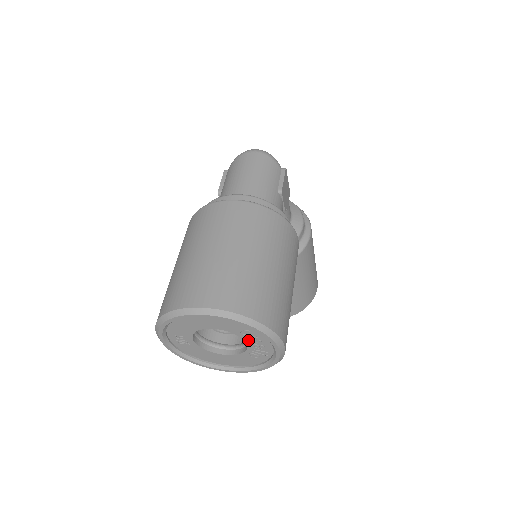
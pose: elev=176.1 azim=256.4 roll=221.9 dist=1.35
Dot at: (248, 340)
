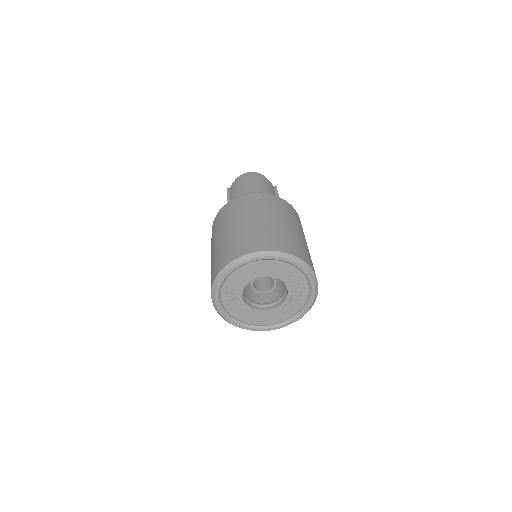
Dot at: (291, 286)
